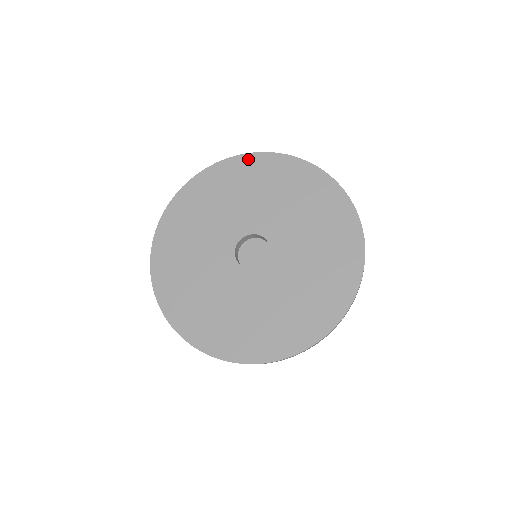
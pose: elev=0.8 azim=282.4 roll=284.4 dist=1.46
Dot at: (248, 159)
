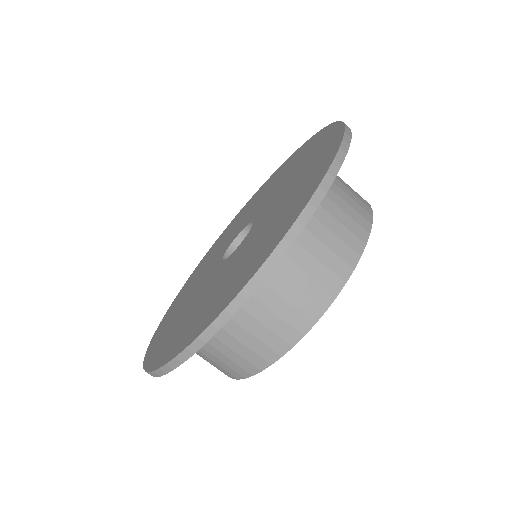
Dot at: (258, 191)
